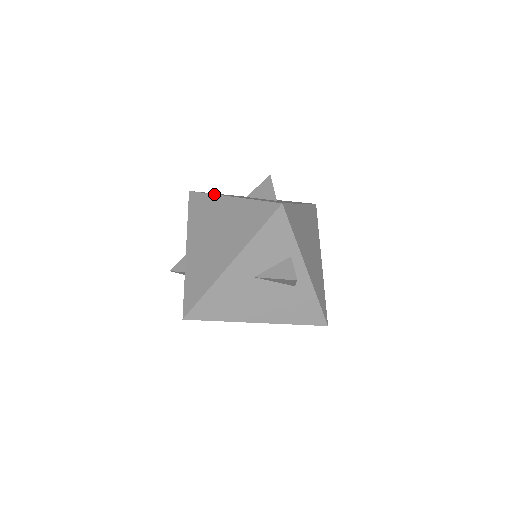
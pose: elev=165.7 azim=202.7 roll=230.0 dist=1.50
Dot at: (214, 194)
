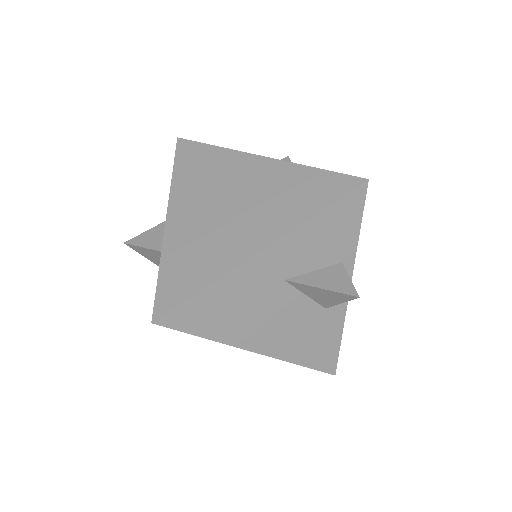
Dot at: occluded
